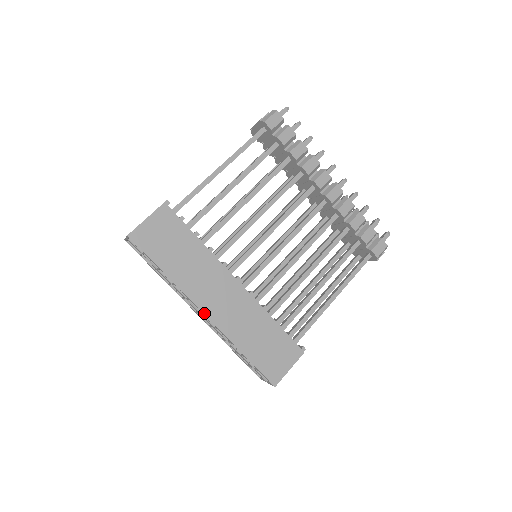
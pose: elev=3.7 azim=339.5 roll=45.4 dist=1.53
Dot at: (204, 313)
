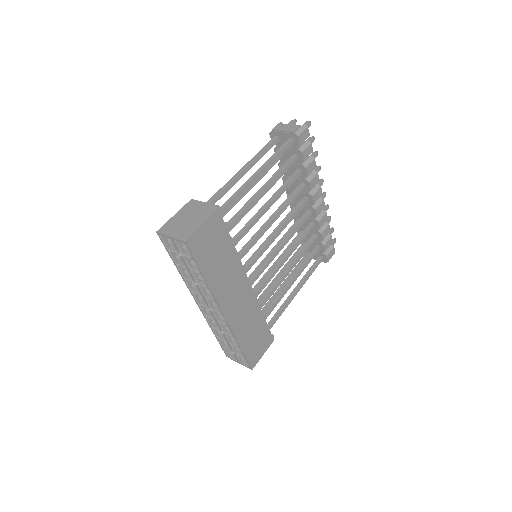
Dot at: (224, 314)
